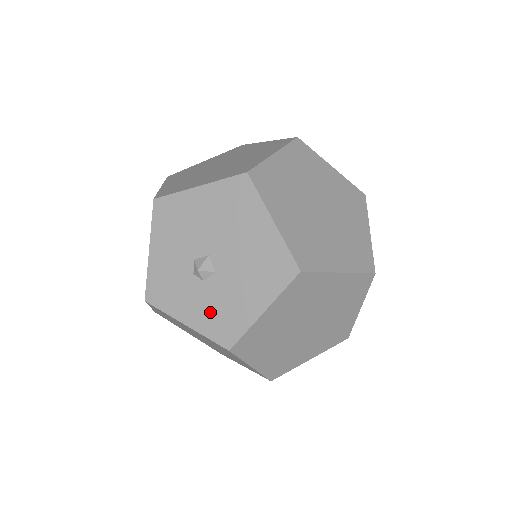
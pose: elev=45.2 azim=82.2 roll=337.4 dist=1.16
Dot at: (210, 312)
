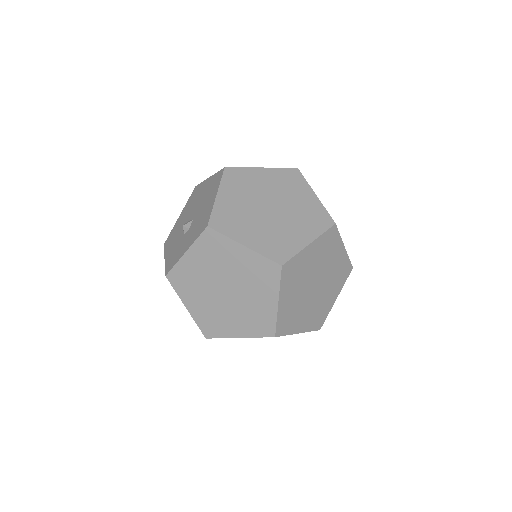
Dot at: (195, 231)
